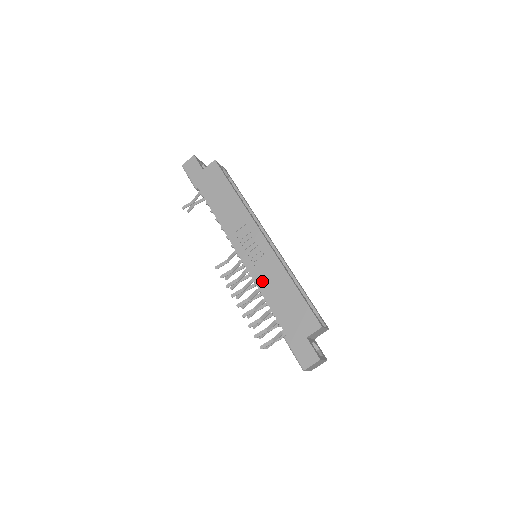
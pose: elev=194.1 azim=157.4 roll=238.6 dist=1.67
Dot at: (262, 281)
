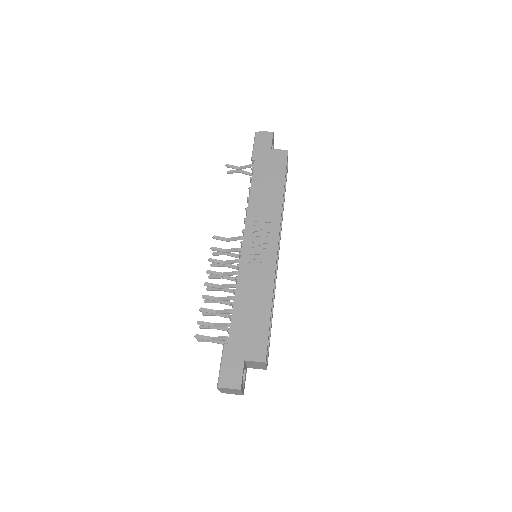
Dot at: (245, 280)
